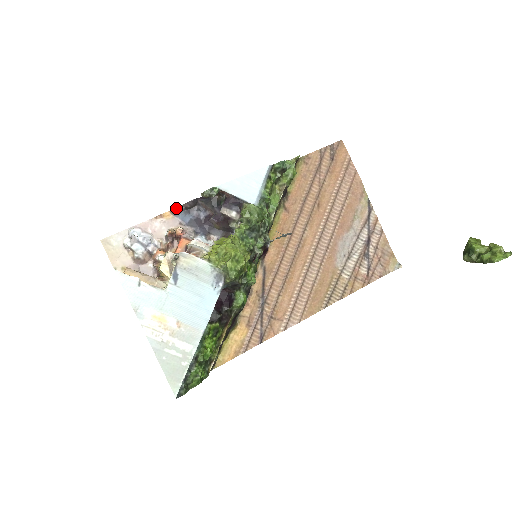
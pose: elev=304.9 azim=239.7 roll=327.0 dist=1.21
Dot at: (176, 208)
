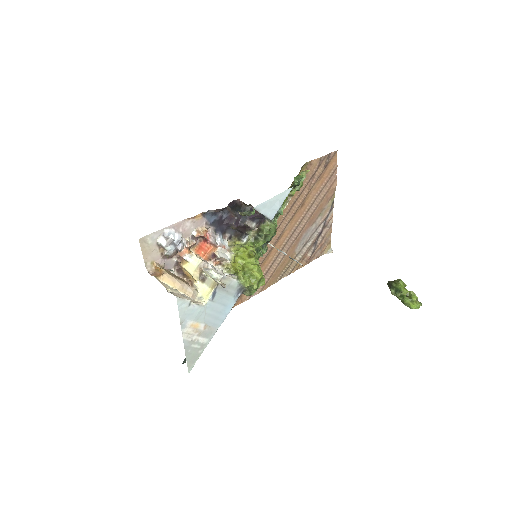
Dot at: (207, 211)
